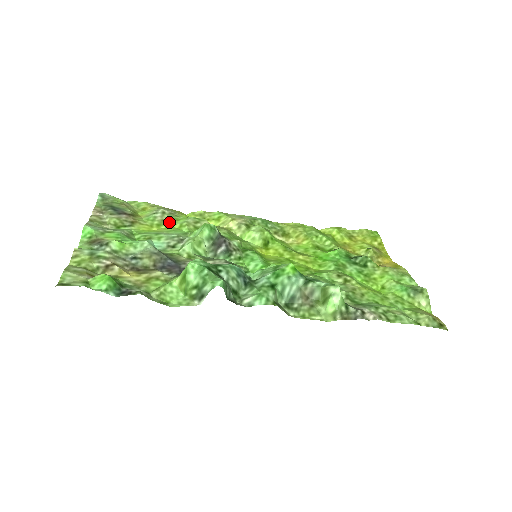
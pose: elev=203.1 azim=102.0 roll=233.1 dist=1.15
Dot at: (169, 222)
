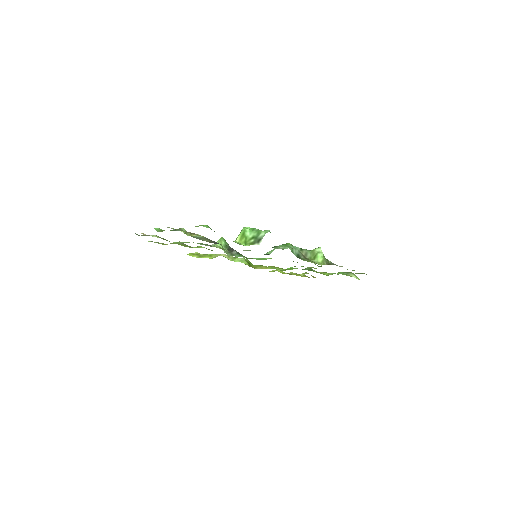
Dot at: (188, 246)
